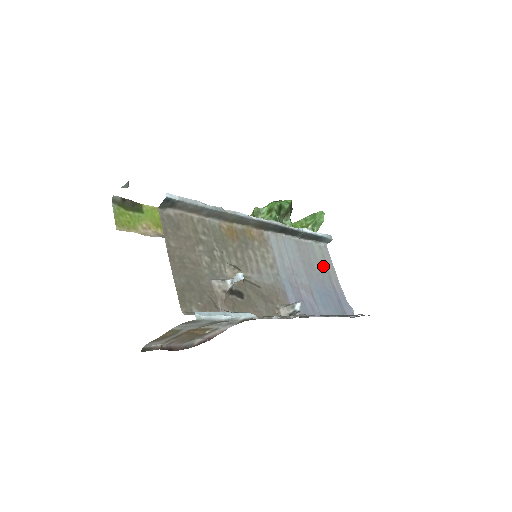
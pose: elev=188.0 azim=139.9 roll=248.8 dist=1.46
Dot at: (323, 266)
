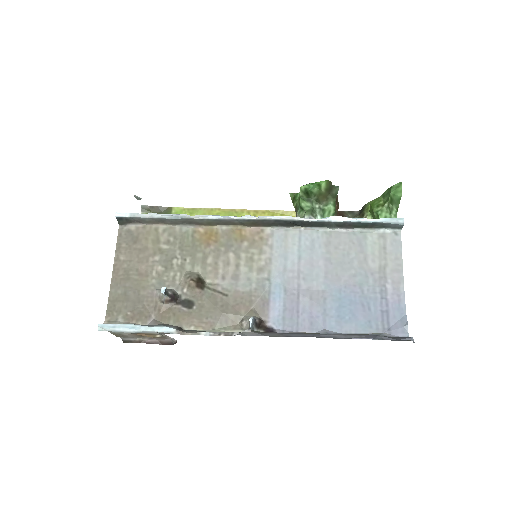
Dot at: (374, 263)
